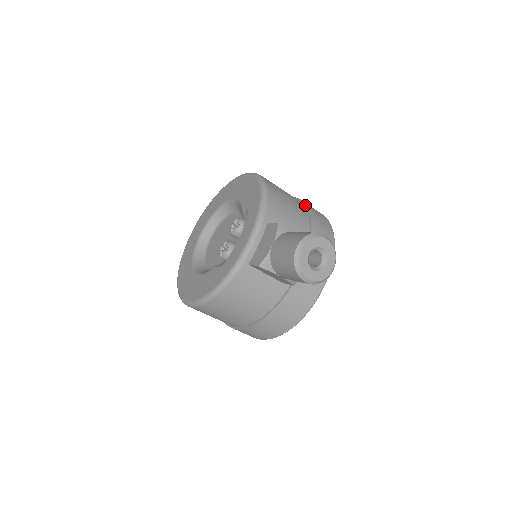
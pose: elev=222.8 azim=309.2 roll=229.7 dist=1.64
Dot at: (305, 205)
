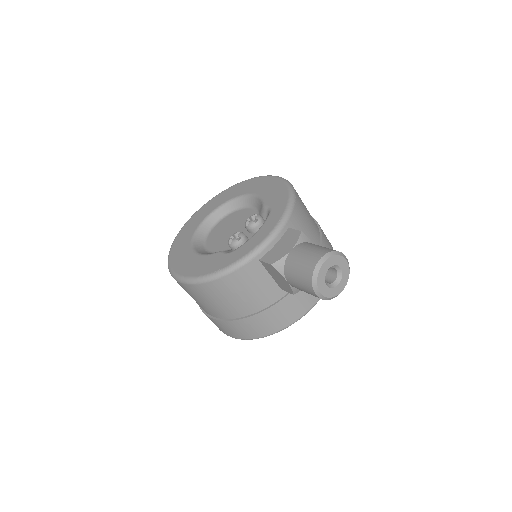
Dot at: (318, 225)
